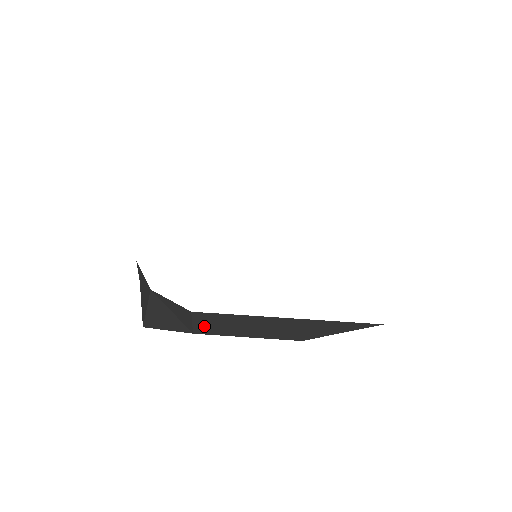
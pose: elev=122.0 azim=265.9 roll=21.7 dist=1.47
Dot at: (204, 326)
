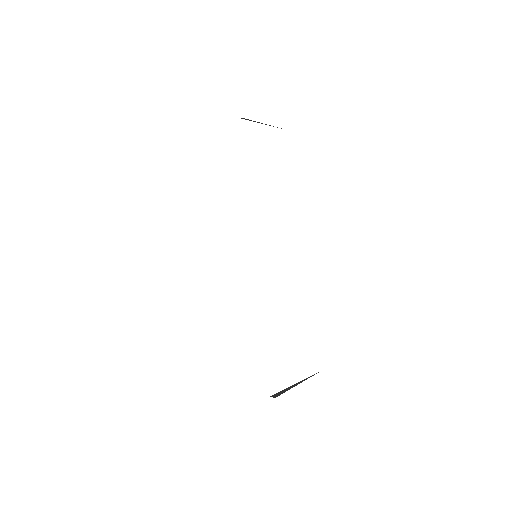
Dot at: occluded
